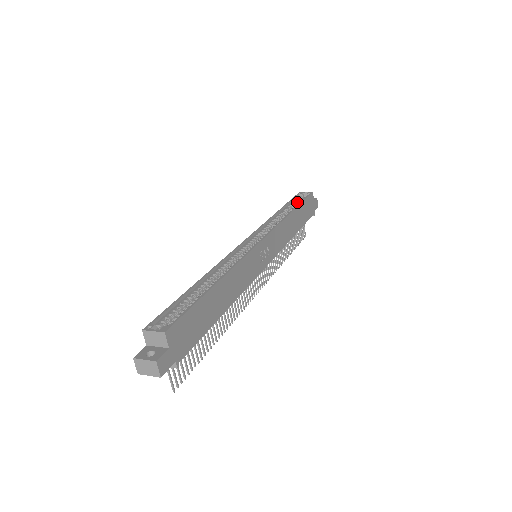
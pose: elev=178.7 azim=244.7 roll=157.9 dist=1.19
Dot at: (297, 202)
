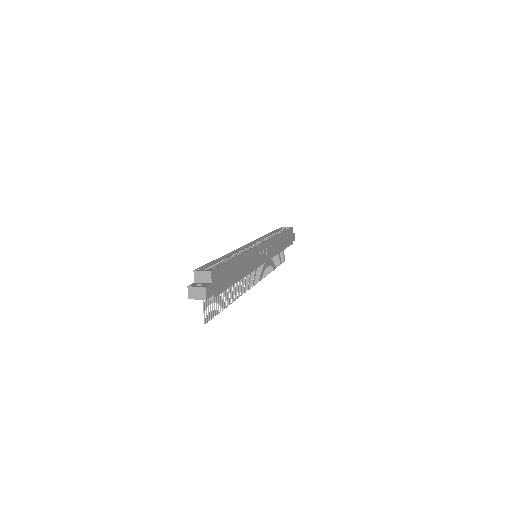
Dot at: occluded
